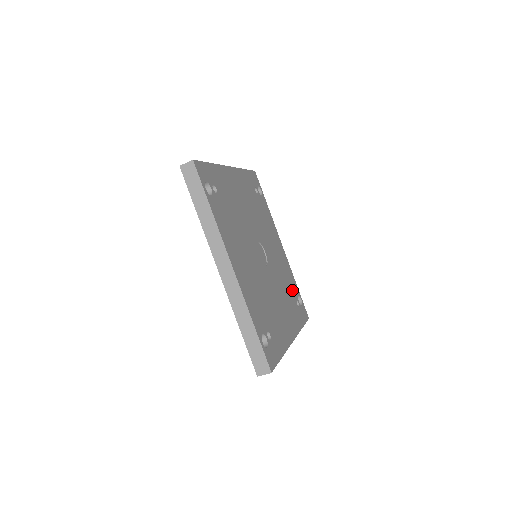
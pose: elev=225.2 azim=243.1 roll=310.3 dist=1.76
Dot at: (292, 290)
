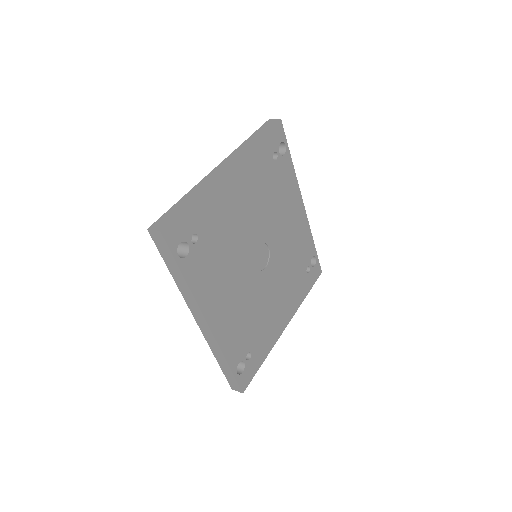
Dot at: (303, 259)
